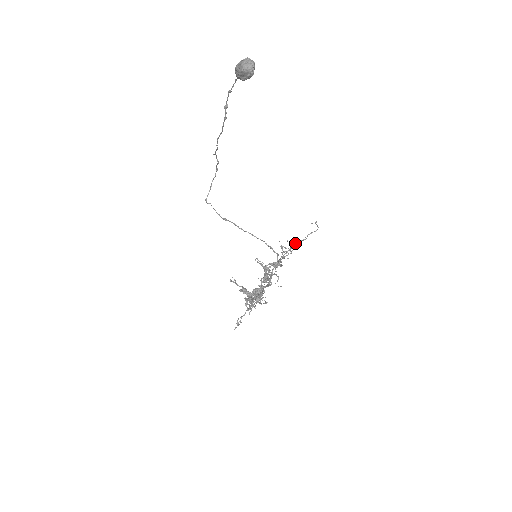
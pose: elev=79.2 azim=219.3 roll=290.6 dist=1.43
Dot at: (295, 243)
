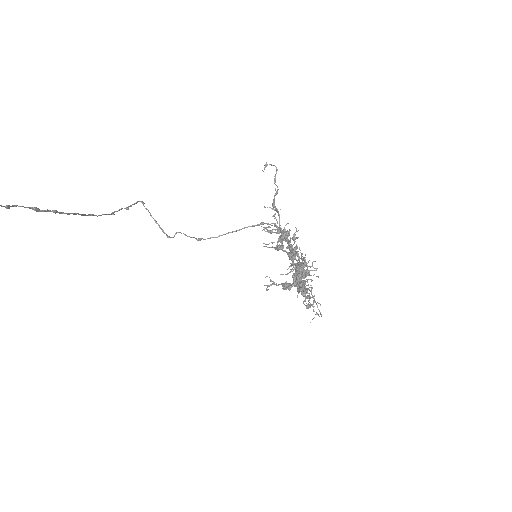
Dot at: (273, 205)
